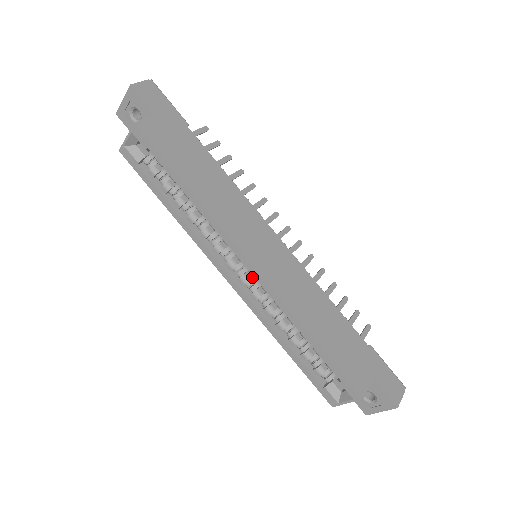
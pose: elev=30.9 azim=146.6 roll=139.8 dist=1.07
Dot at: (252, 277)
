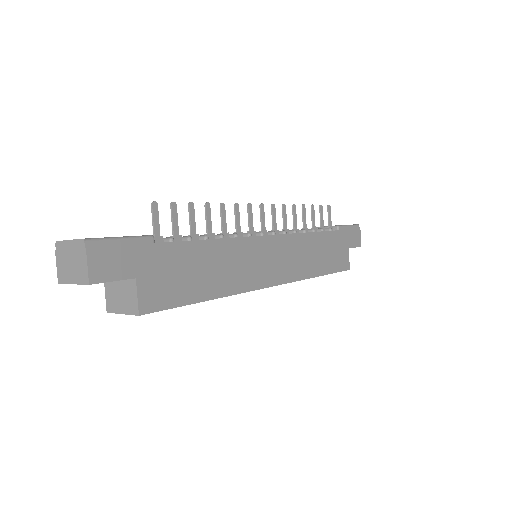
Dot at: occluded
